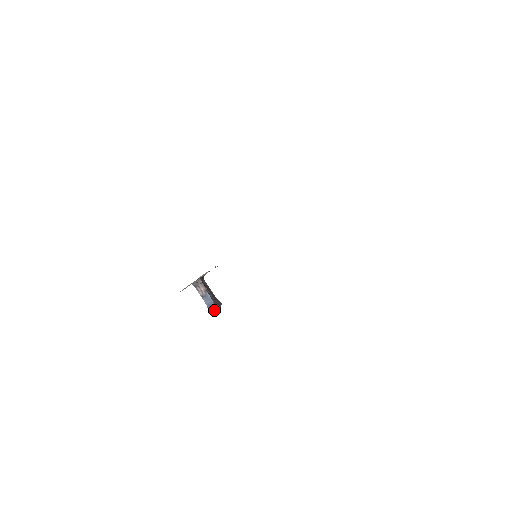
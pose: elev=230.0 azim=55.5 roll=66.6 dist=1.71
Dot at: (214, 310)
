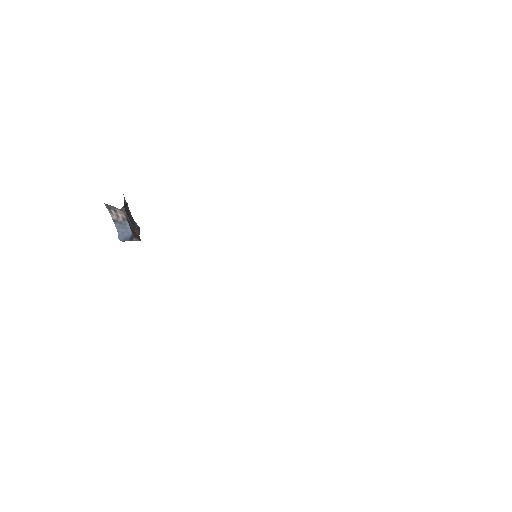
Dot at: (128, 240)
